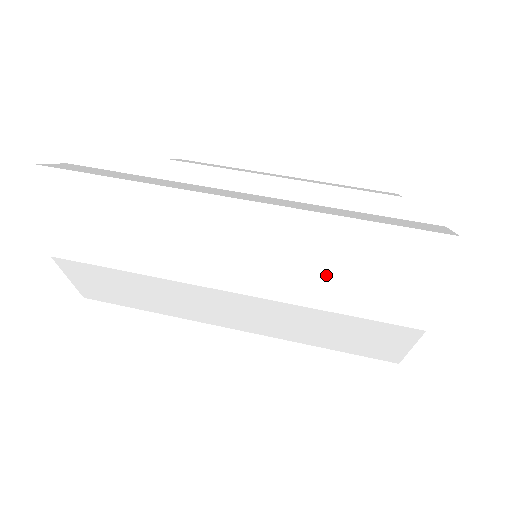
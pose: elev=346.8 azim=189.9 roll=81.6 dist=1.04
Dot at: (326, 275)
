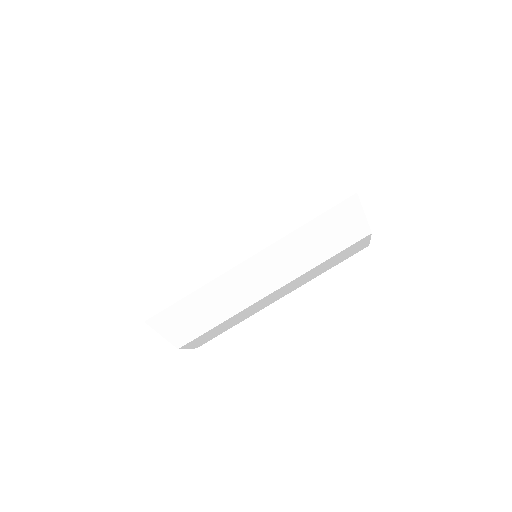
Dot at: (287, 206)
